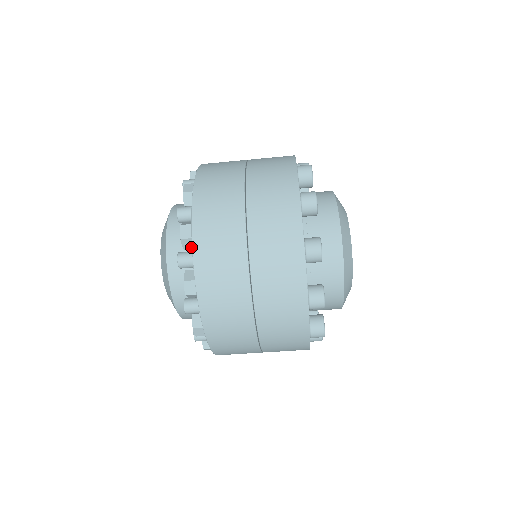
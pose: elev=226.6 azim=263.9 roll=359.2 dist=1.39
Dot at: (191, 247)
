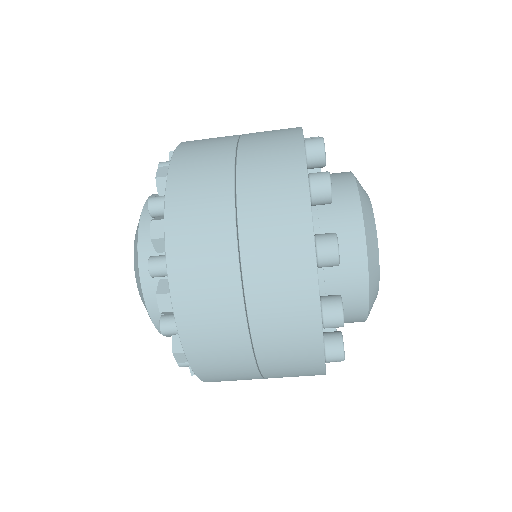
Dot at: occluded
